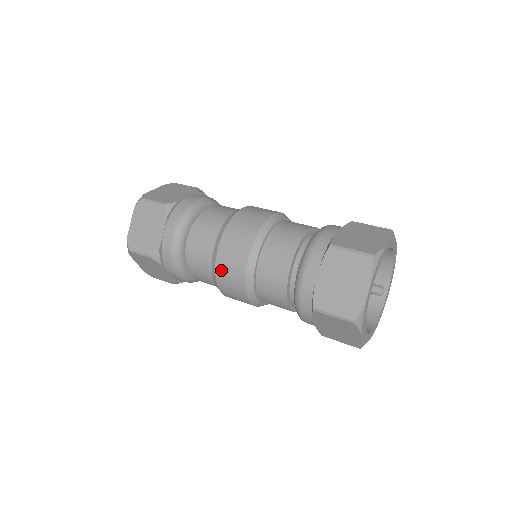
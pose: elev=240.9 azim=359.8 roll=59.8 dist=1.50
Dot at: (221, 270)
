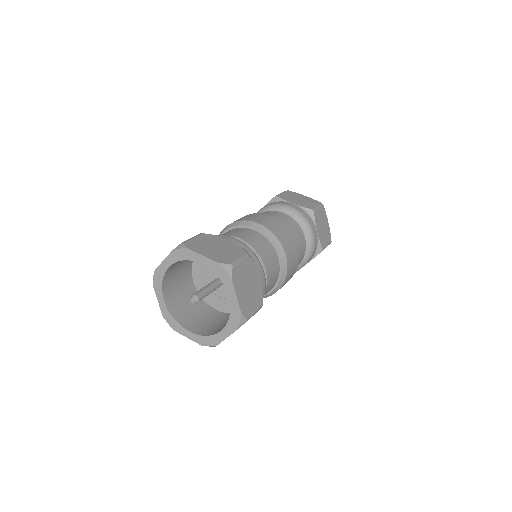
Dot at: occluded
